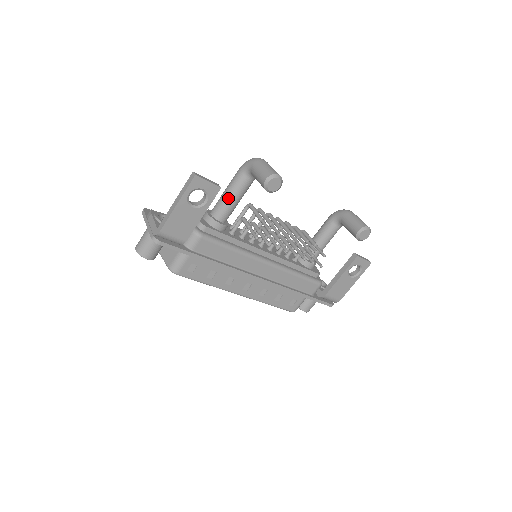
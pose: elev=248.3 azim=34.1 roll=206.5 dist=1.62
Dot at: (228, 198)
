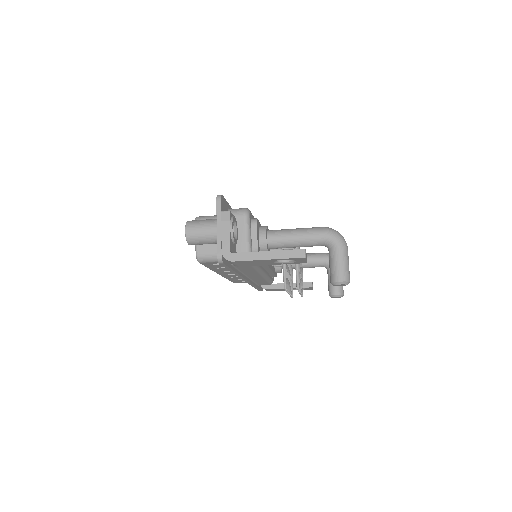
Dot at: (293, 243)
